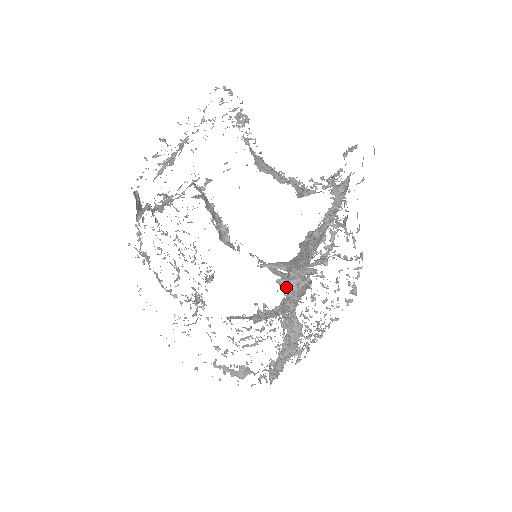
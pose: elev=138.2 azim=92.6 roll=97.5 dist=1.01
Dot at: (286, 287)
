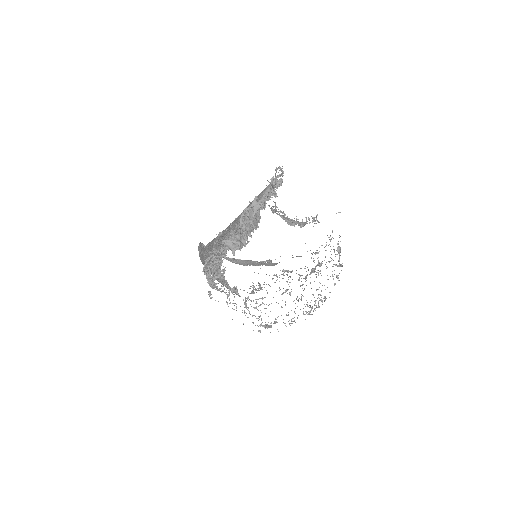
Dot at: occluded
